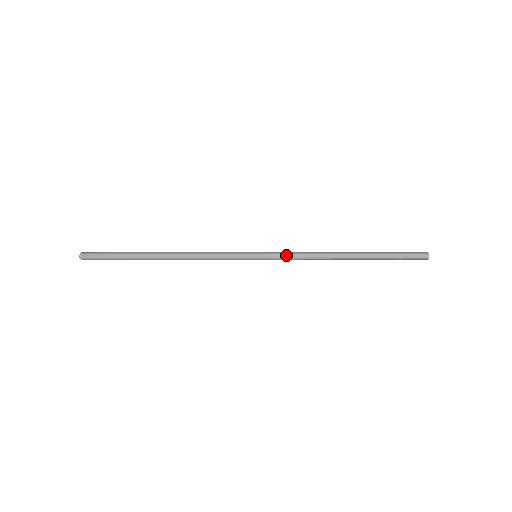
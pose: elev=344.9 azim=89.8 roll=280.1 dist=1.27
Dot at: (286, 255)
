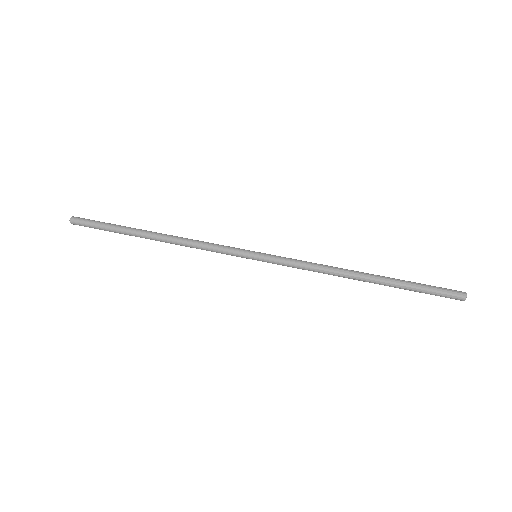
Dot at: (289, 265)
